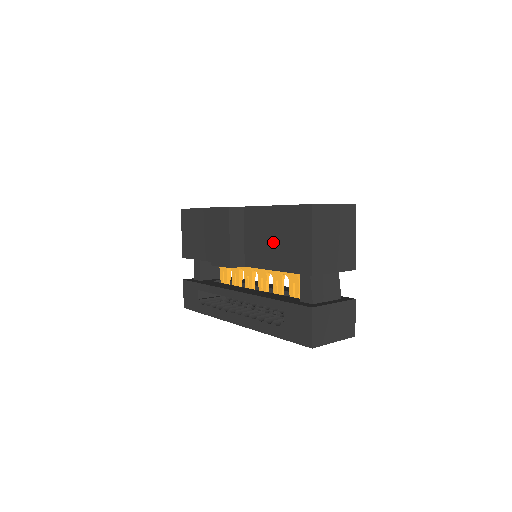
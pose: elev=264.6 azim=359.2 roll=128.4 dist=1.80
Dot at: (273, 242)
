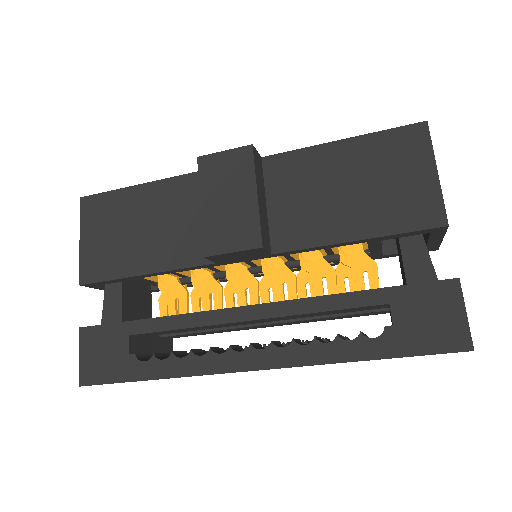
Dot at: (344, 195)
